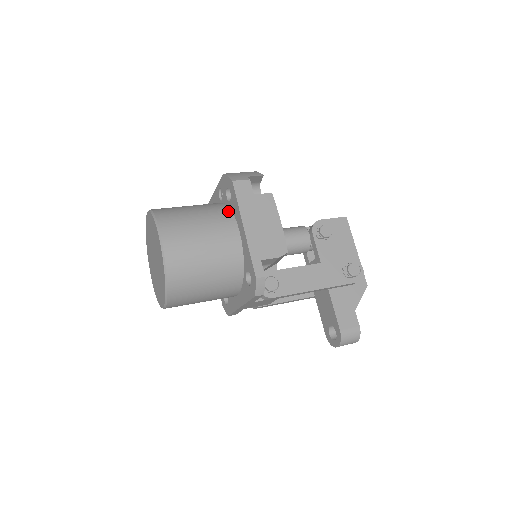
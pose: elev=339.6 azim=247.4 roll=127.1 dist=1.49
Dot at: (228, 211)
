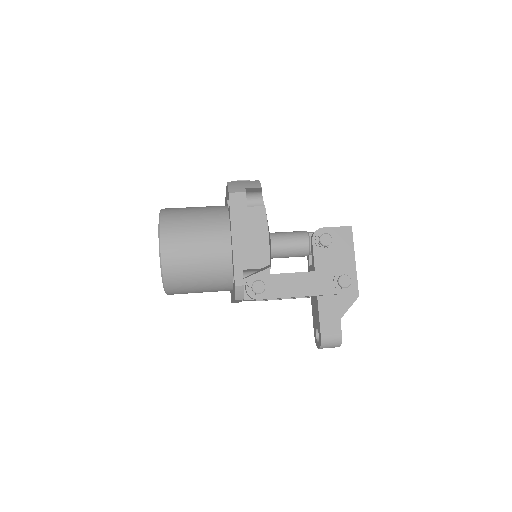
Dot at: (226, 218)
